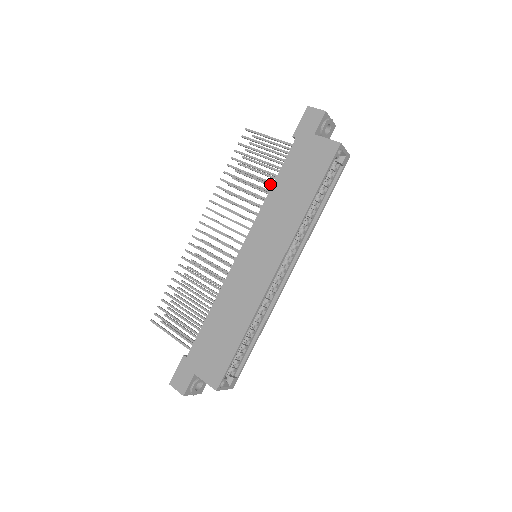
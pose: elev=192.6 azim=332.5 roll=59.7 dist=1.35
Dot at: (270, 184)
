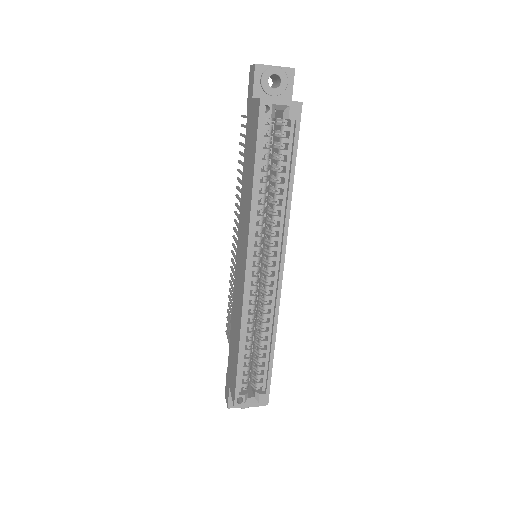
Dot at: occluded
